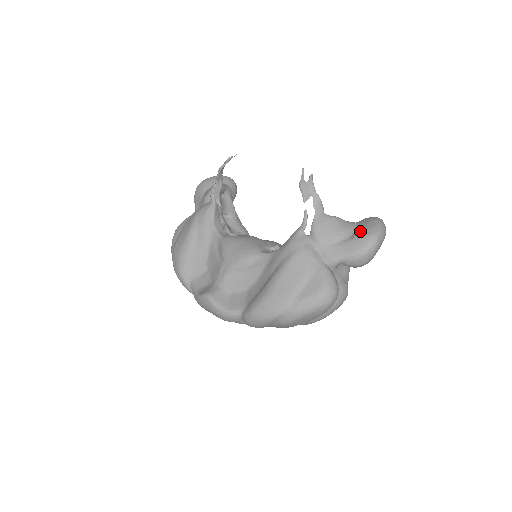
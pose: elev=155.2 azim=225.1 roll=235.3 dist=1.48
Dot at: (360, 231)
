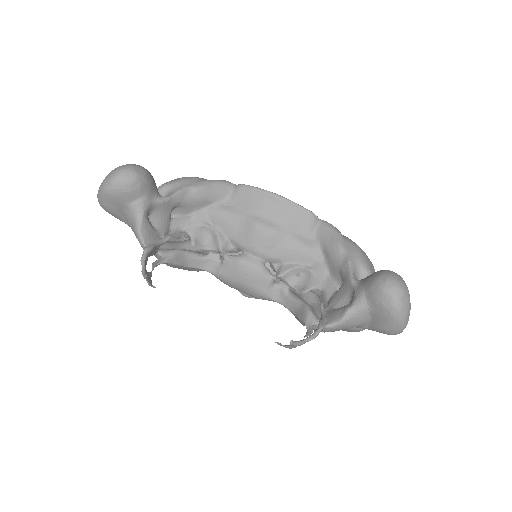
Dot at: (377, 328)
